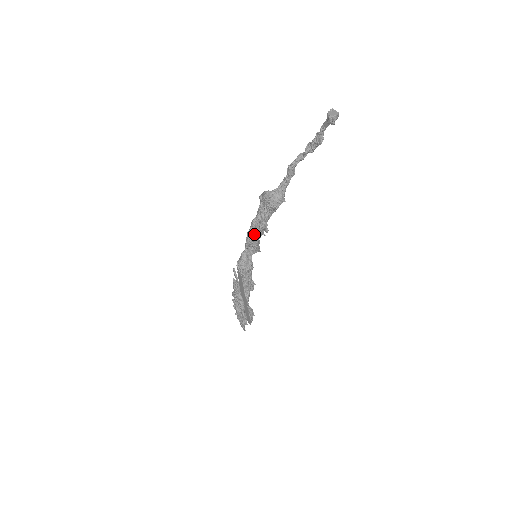
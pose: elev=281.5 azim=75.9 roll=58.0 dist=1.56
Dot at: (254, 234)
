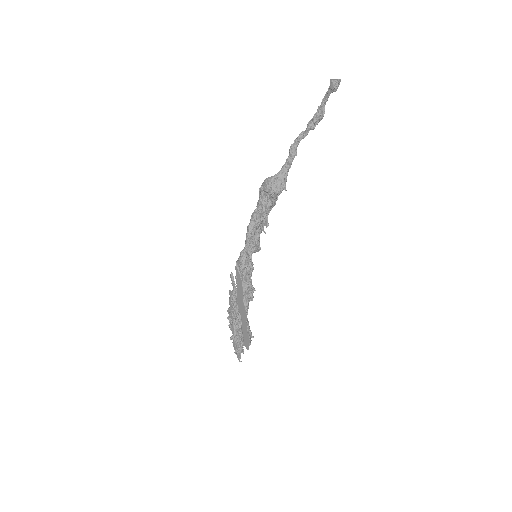
Dot at: (255, 225)
